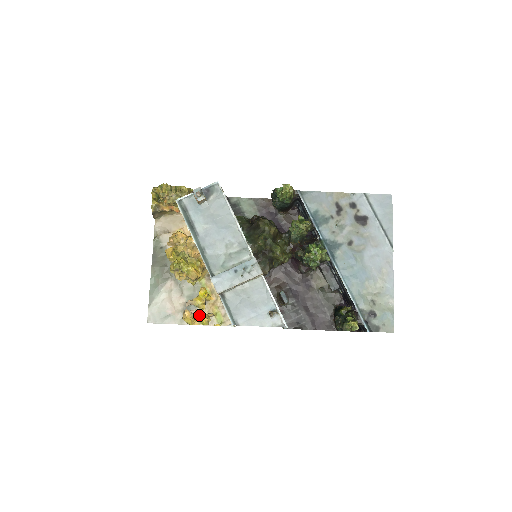
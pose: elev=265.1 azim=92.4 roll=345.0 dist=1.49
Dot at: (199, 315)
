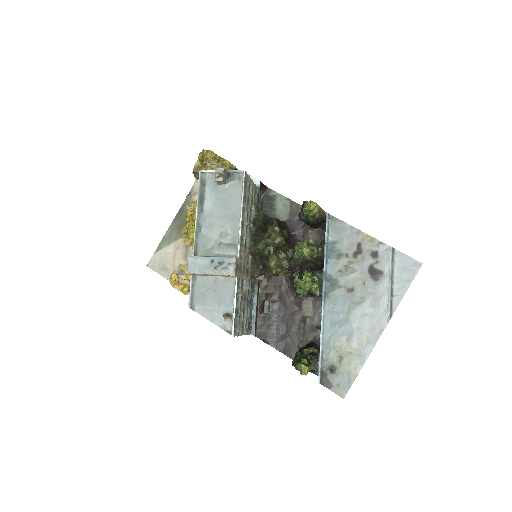
Dot at: (185, 282)
